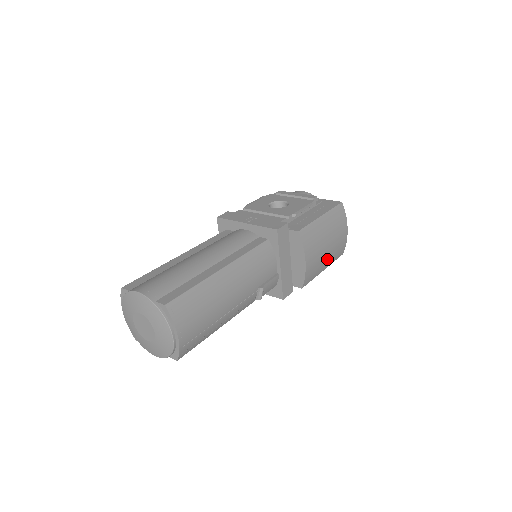
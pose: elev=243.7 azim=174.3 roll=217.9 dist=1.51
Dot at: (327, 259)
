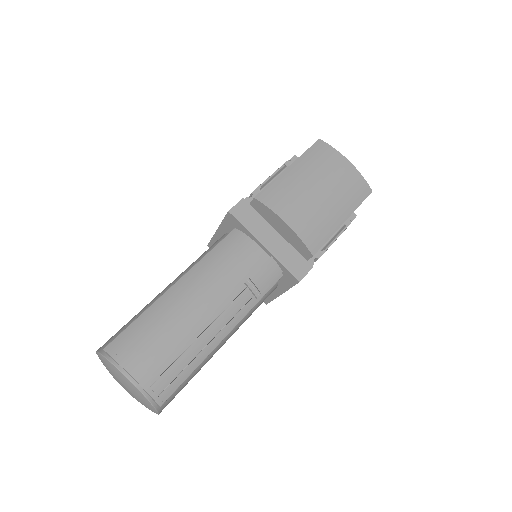
Dot at: (335, 207)
